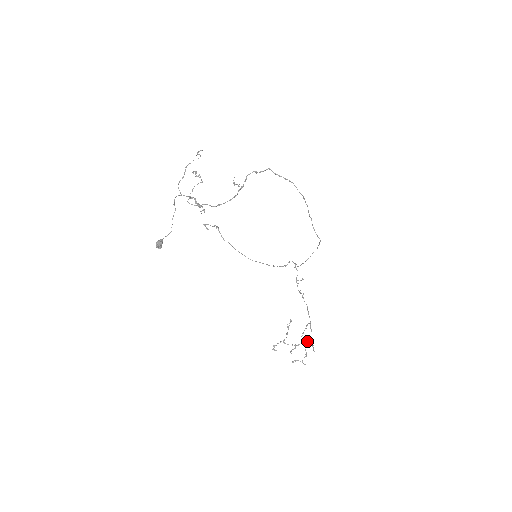
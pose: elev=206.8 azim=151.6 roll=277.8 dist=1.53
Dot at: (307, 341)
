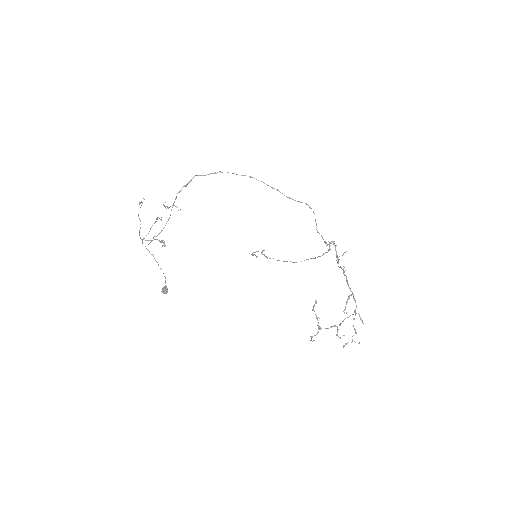
Dot at: occluded
